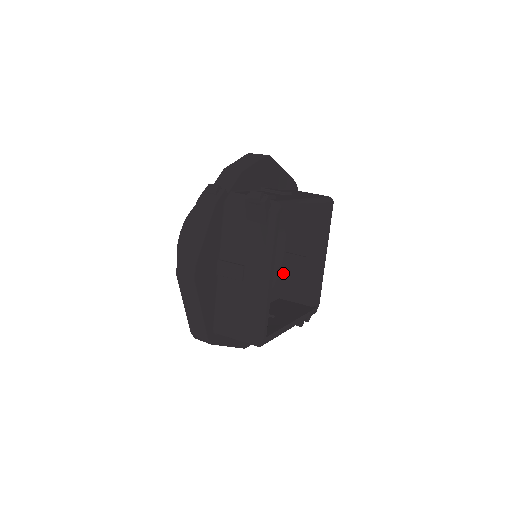
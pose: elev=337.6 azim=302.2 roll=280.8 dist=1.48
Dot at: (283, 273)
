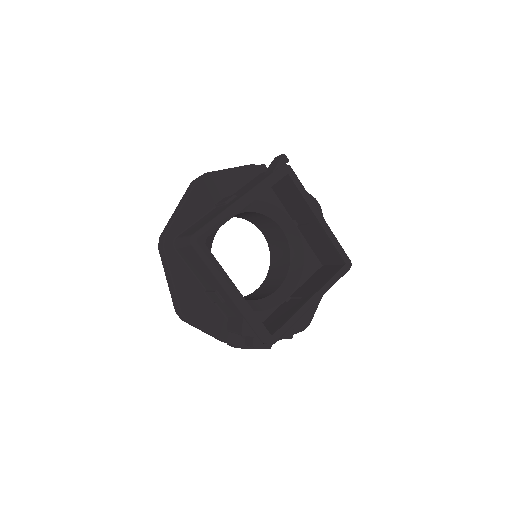
Dot at: (270, 316)
